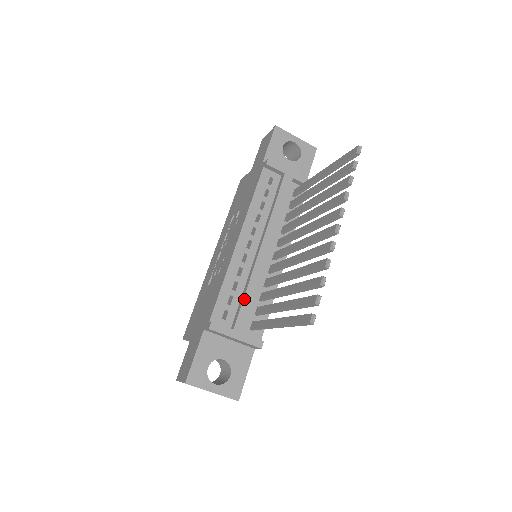
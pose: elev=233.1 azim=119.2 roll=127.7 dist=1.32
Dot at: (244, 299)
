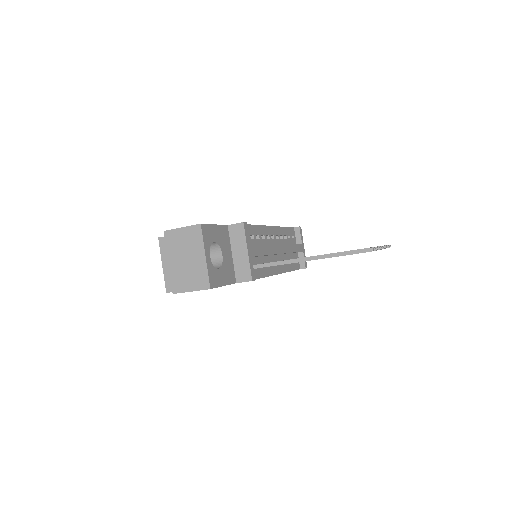
Dot at: (262, 246)
